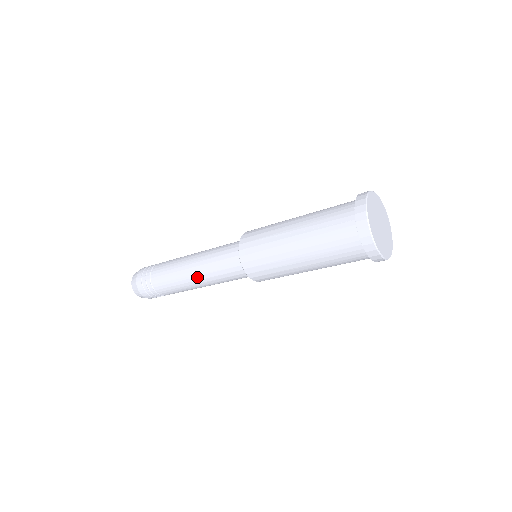
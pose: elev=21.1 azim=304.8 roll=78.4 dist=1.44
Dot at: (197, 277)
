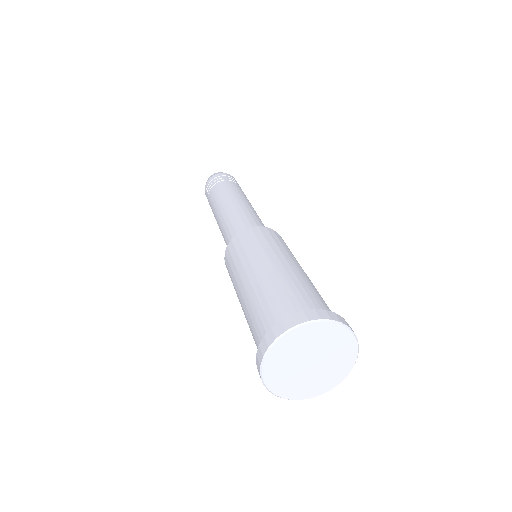
Dot at: (219, 225)
